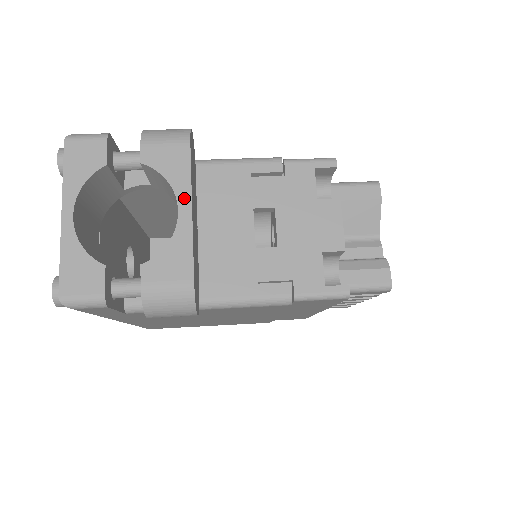
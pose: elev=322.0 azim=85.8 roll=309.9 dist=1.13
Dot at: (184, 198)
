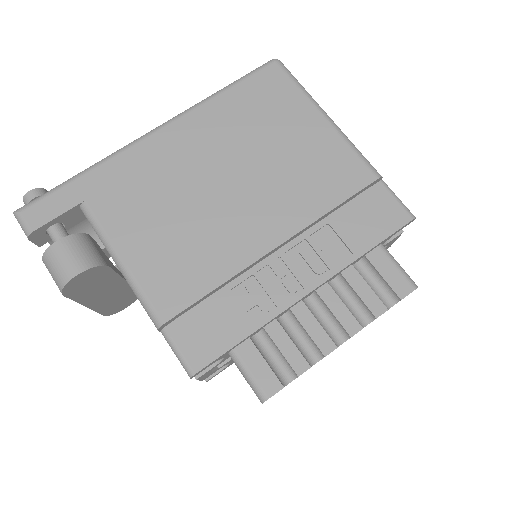
Dot at: occluded
